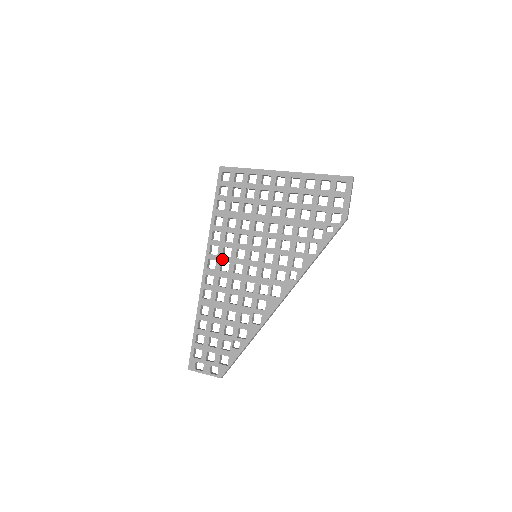
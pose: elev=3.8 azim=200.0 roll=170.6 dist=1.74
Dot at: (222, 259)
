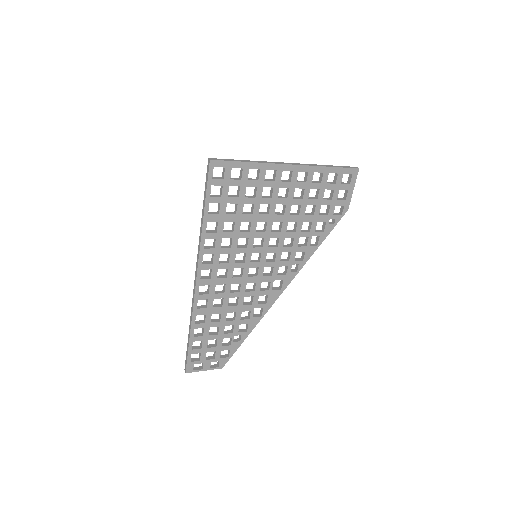
Dot at: (219, 267)
